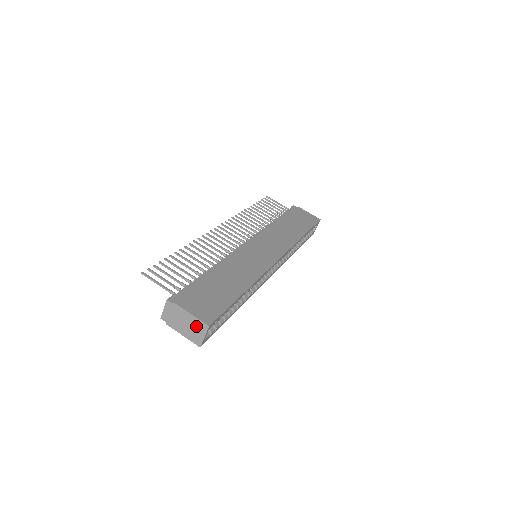
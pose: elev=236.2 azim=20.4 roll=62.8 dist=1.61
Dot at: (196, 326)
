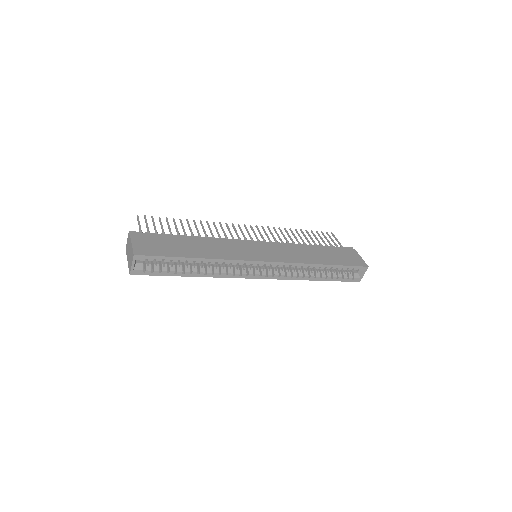
Dot at: (131, 255)
